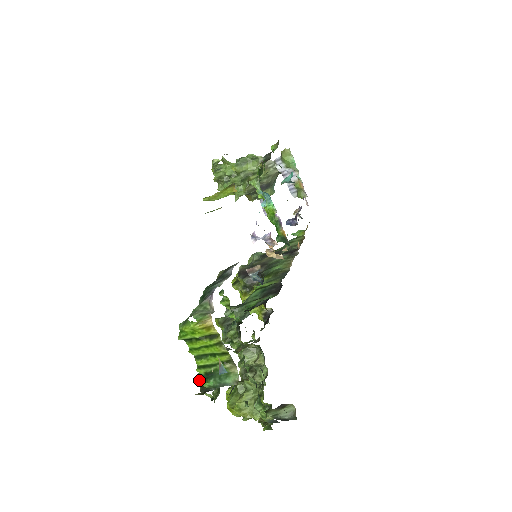
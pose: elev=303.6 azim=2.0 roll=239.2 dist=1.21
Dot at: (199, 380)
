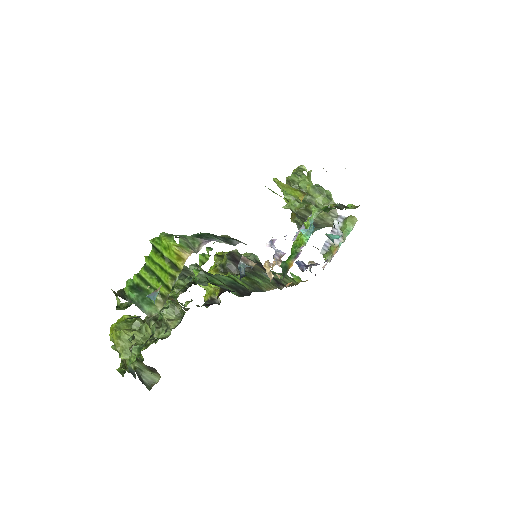
Dot at: (127, 283)
